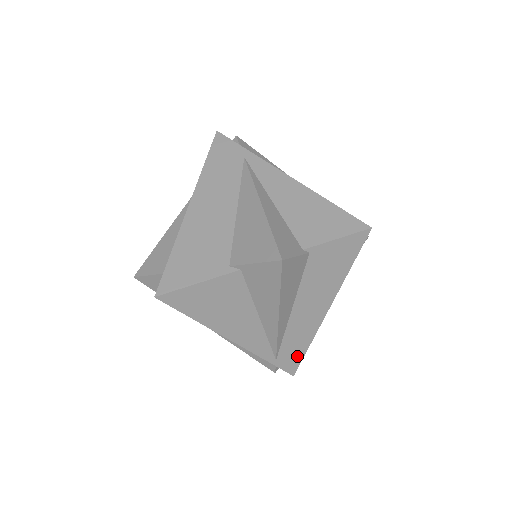
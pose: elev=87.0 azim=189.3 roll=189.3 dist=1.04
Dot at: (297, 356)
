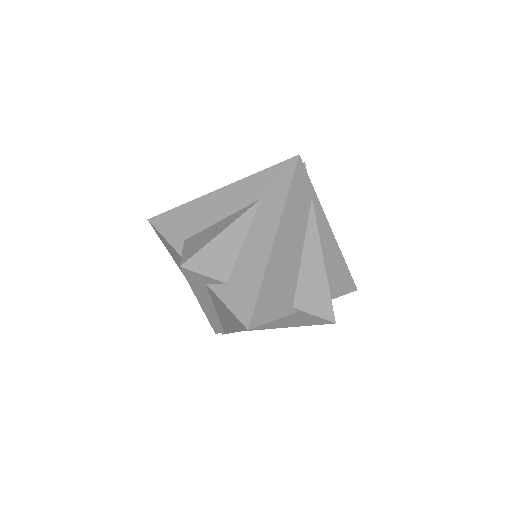
Dot at: occluded
